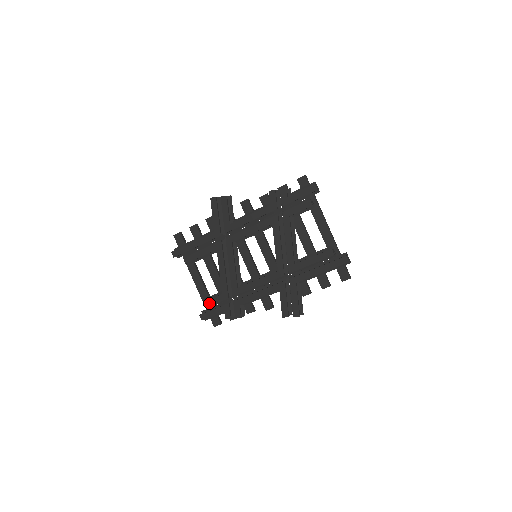
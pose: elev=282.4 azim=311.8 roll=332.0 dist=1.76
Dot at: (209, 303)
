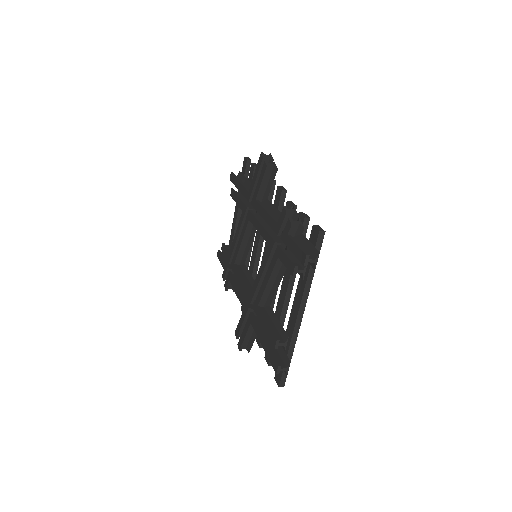
Dot at: (223, 249)
